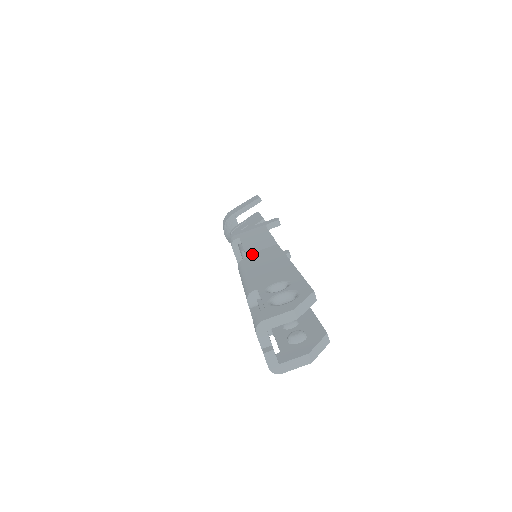
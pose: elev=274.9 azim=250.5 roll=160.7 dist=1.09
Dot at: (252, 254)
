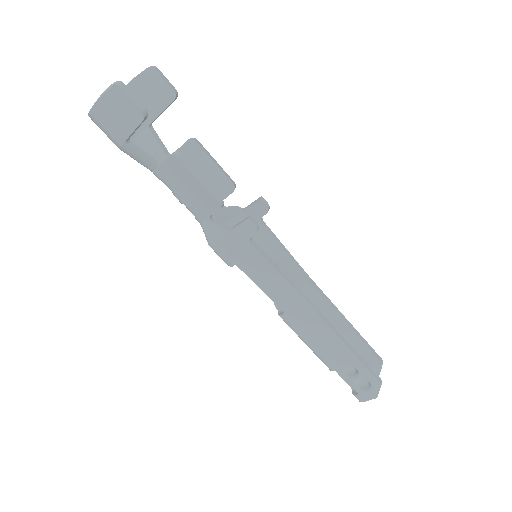
Dot at: (285, 309)
